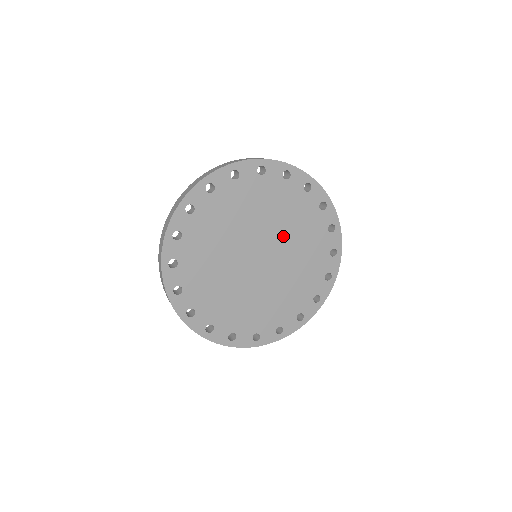
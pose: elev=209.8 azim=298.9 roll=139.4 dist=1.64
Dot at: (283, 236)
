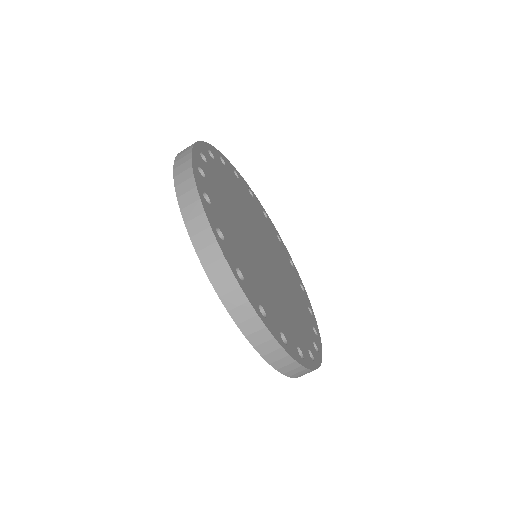
Dot at: (275, 255)
